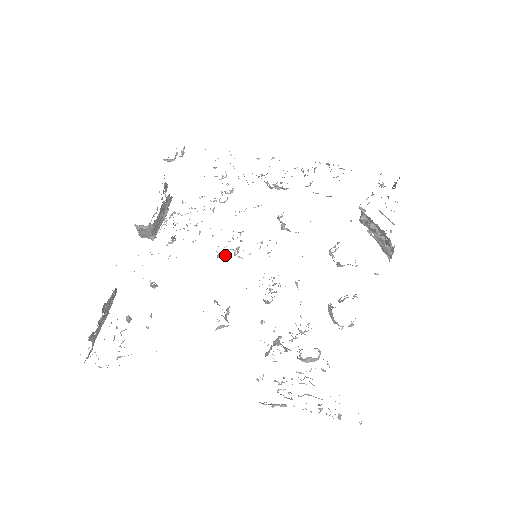
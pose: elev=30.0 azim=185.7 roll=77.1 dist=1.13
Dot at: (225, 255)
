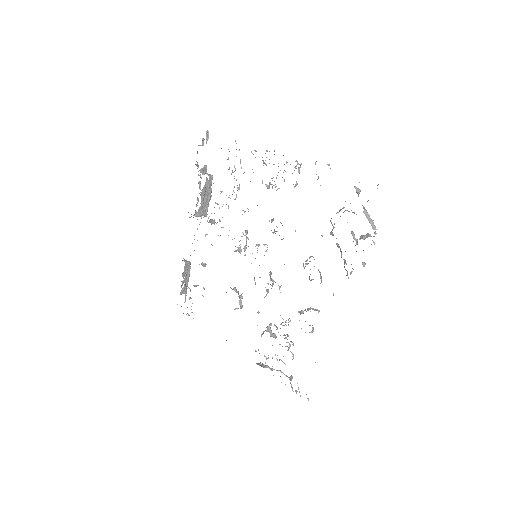
Dot at: (238, 250)
